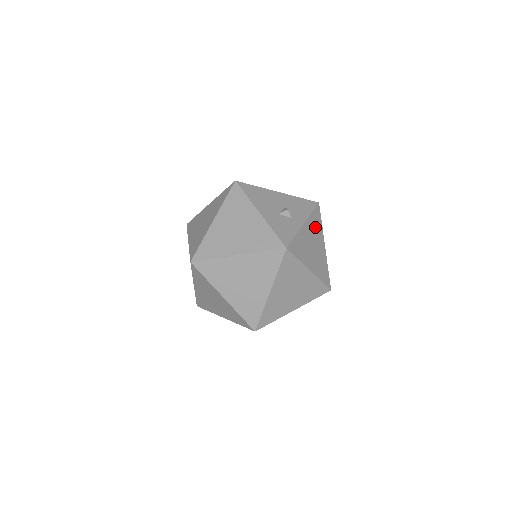
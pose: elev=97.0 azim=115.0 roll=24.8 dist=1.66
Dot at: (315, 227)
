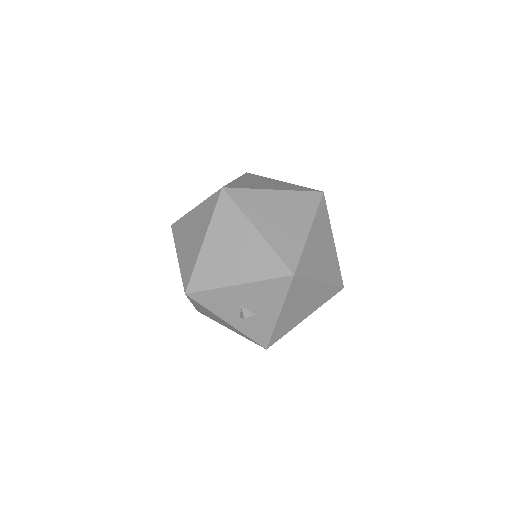
Dot at: occluded
